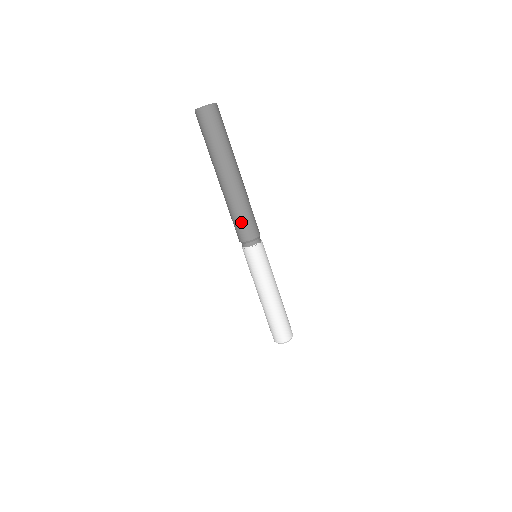
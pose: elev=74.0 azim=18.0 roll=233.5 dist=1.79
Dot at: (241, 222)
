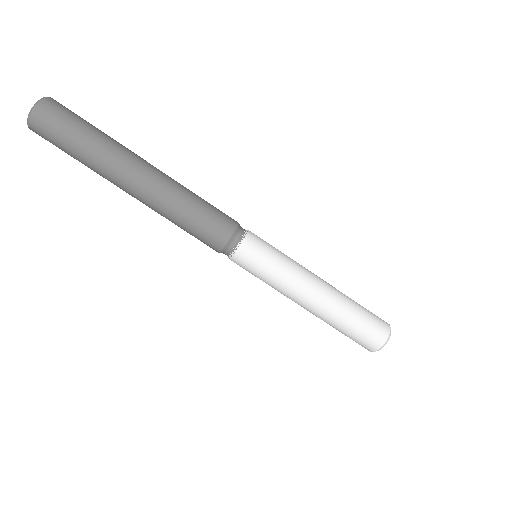
Dot at: (197, 225)
